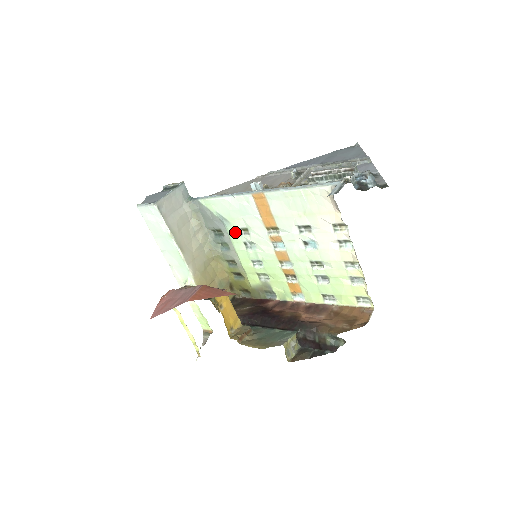
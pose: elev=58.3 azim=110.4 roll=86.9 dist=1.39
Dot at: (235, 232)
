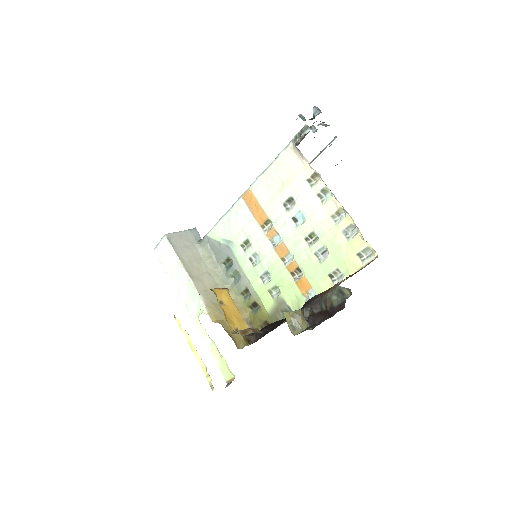
Dot at: (240, 251)
